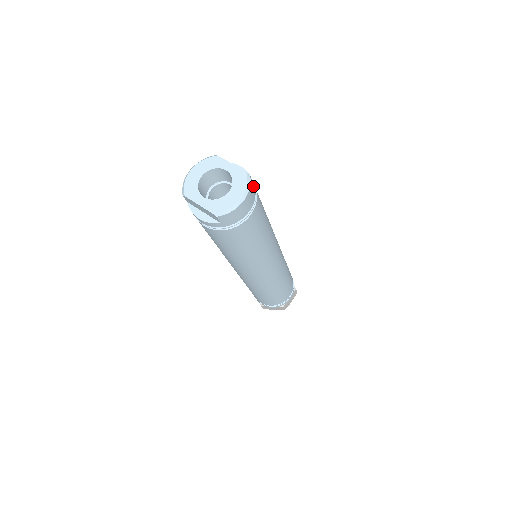
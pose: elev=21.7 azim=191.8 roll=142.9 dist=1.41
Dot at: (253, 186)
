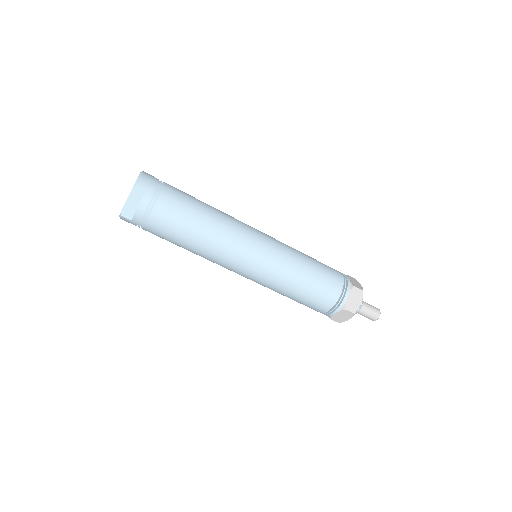
Dot at: occluded
